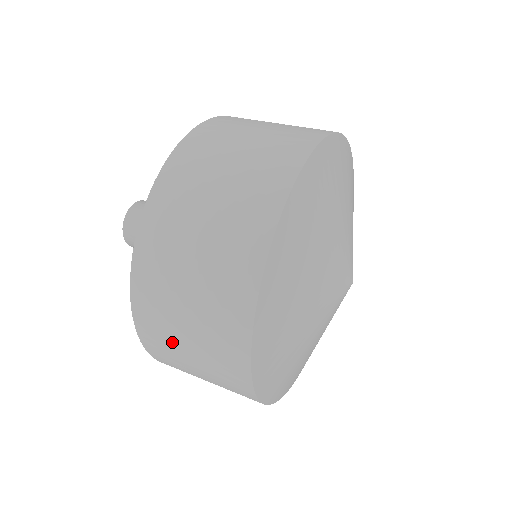
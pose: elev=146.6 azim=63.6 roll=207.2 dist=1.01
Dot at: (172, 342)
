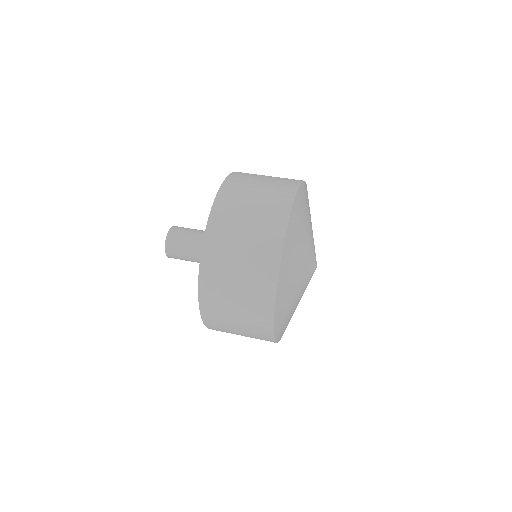
Dot at: occluded
